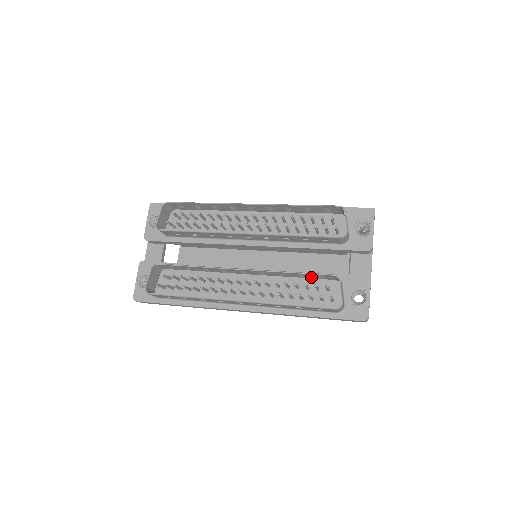
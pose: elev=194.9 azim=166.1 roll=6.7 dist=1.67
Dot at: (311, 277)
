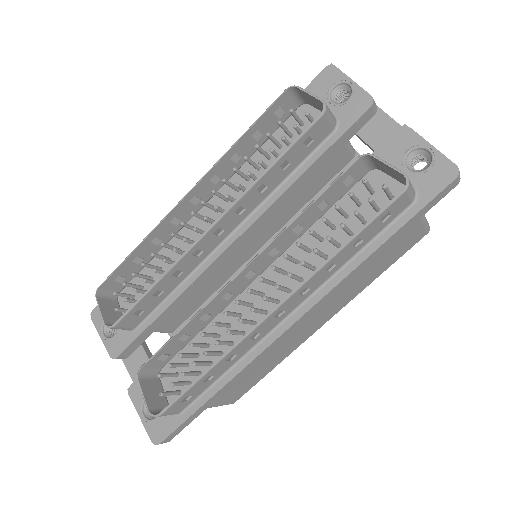
Dot at: (336, 197)
